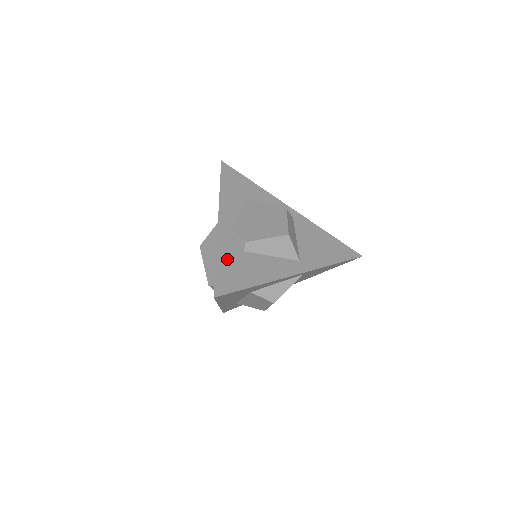
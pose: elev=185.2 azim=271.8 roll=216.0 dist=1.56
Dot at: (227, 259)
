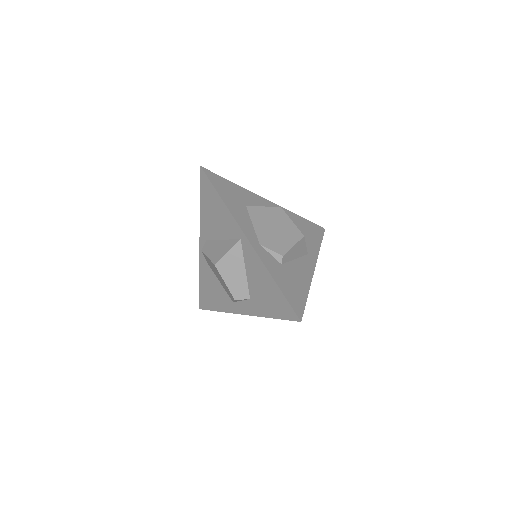
Dot at: (281, 279)
